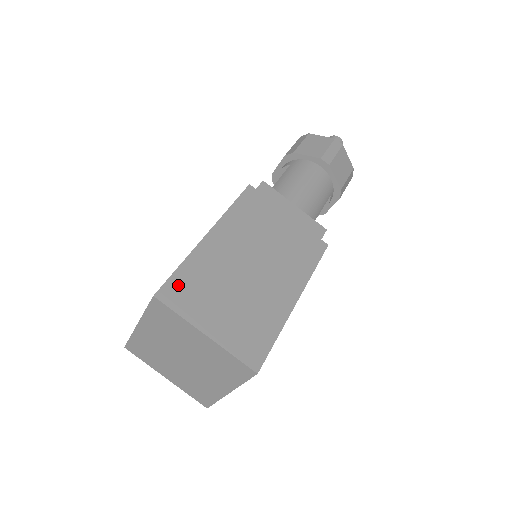
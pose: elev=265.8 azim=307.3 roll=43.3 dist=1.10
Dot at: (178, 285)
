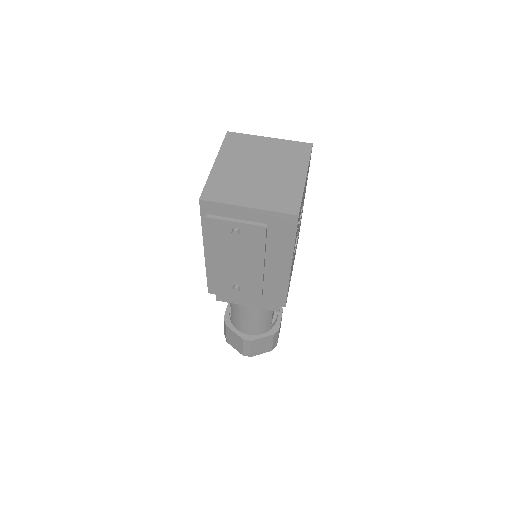
Dot at: occluded
